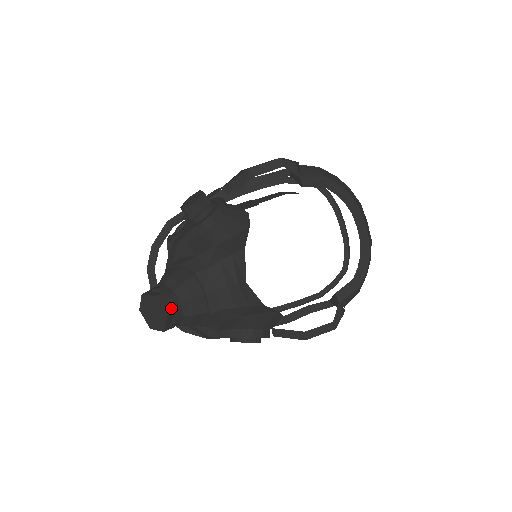
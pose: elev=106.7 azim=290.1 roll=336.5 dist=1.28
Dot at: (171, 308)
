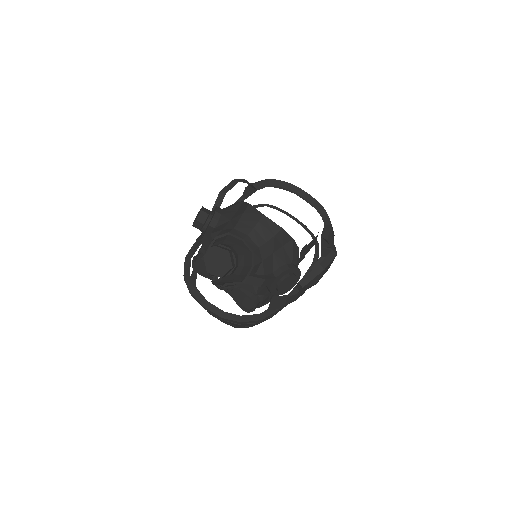
Dot at: (228, 249)
